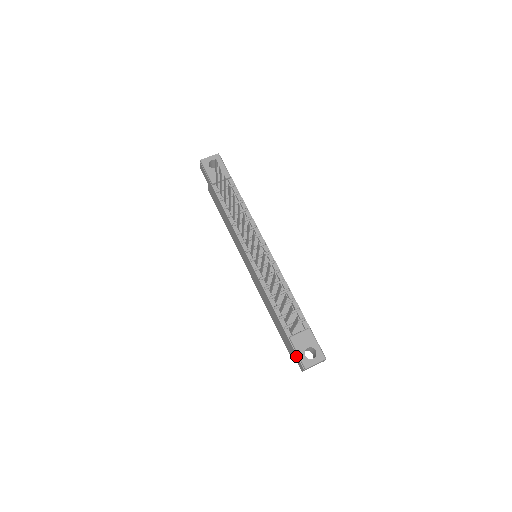
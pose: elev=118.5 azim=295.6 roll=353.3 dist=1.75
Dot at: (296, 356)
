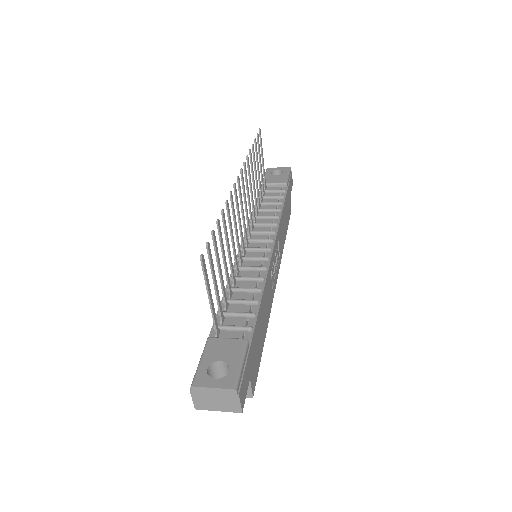
Dot at: occluded
